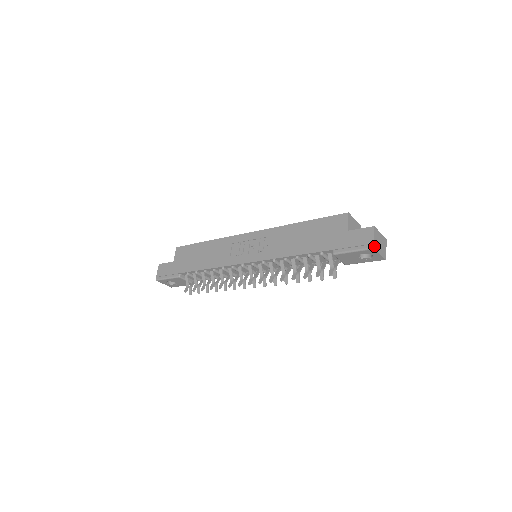
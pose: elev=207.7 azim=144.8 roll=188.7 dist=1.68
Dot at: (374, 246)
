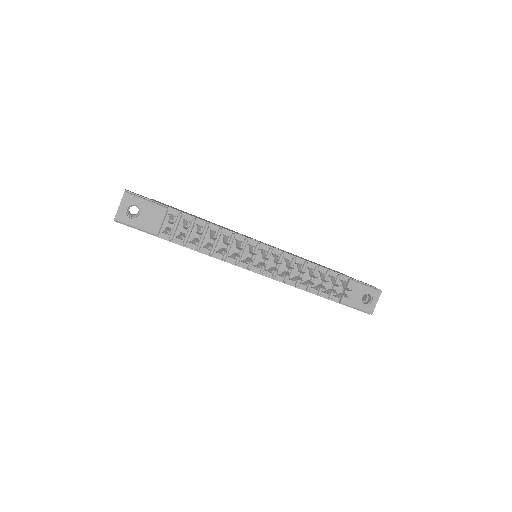
Dot at: occluded
